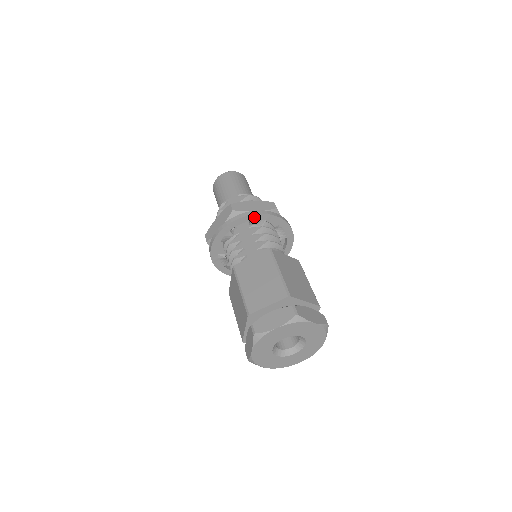
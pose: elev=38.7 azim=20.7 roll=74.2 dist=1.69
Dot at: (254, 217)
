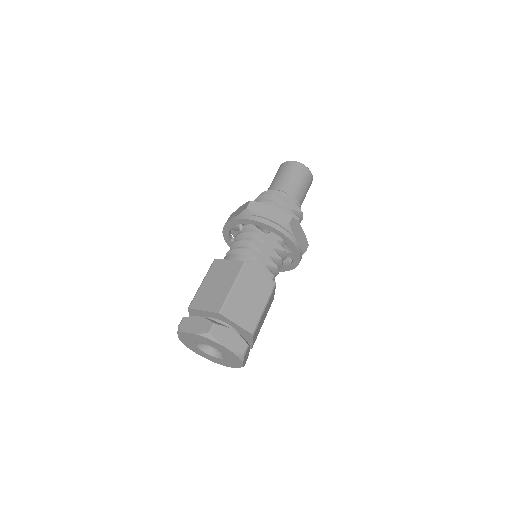
Dot at: (292, 245)
